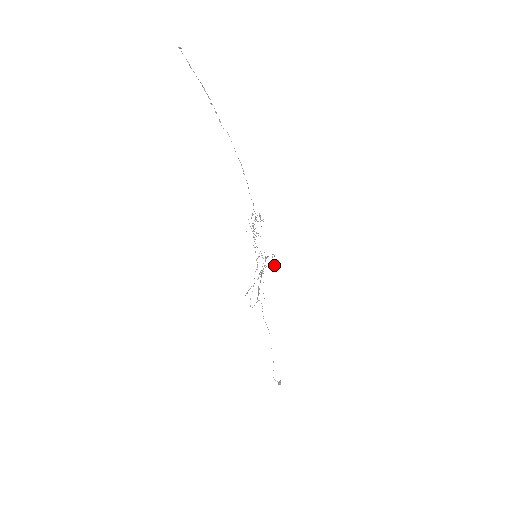
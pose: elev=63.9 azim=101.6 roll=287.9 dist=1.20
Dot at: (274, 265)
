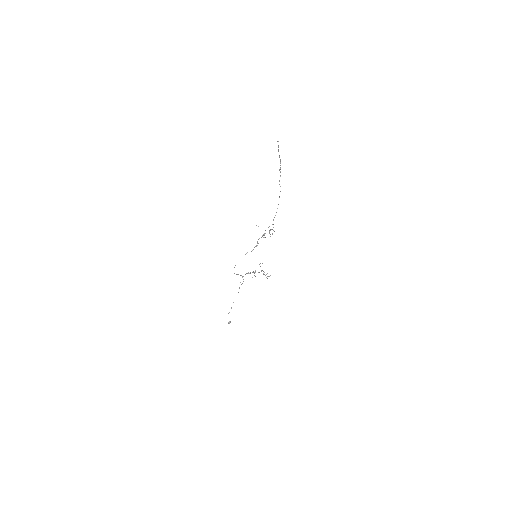
Dot at: occluded
